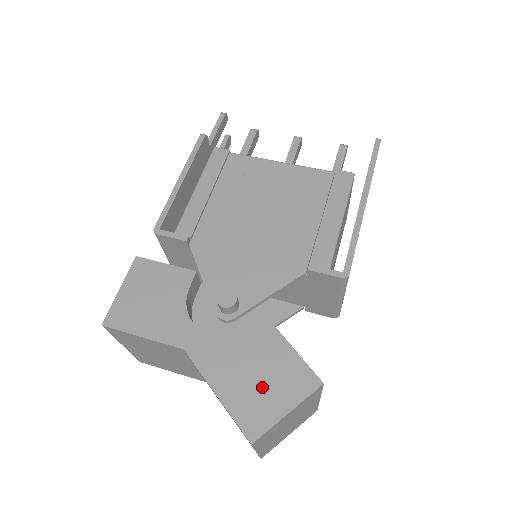
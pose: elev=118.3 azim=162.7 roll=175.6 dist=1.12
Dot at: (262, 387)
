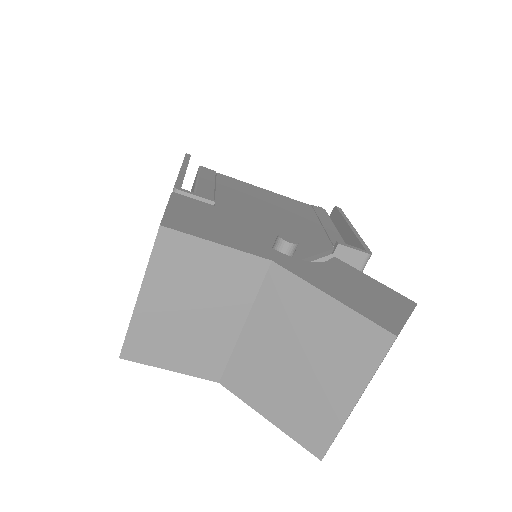
Dot at: (370, 298)
